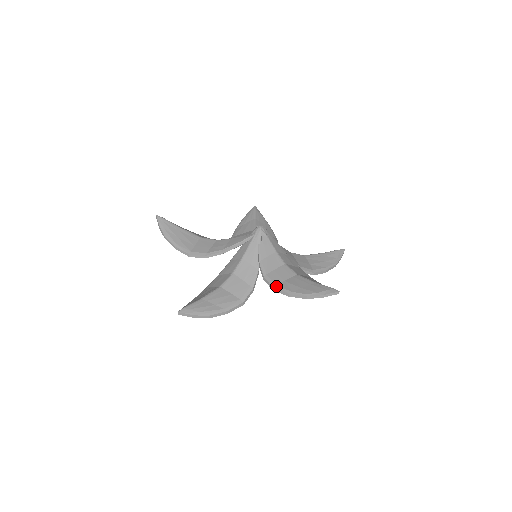
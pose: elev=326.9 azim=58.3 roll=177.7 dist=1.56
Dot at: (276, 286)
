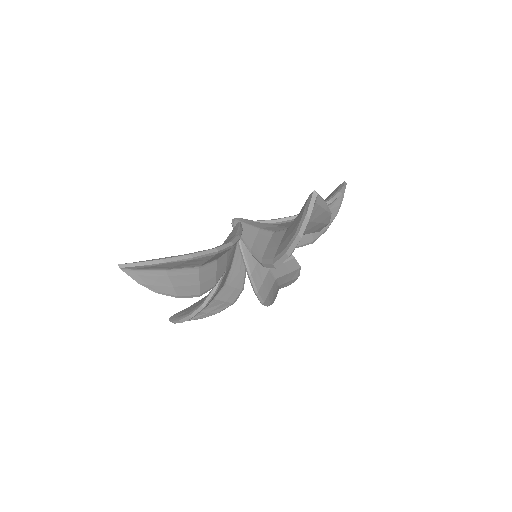
Dot at: occluded
